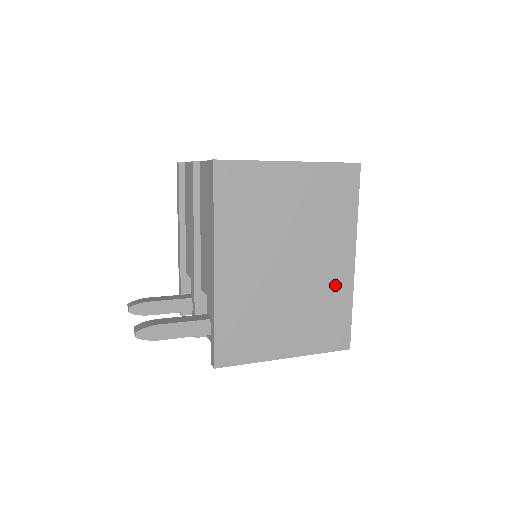
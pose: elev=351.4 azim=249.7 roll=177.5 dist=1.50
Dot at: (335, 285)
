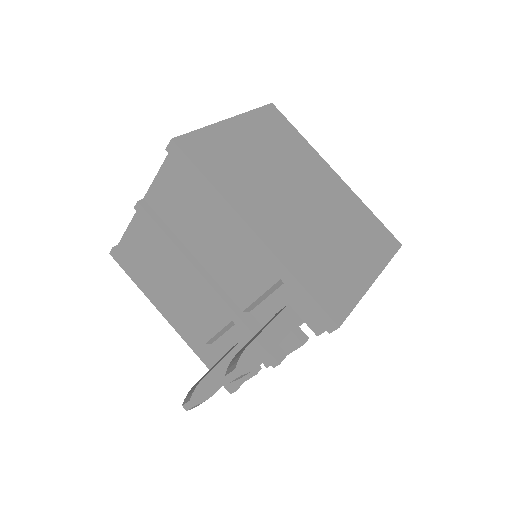
Dot at: (344, 199)
